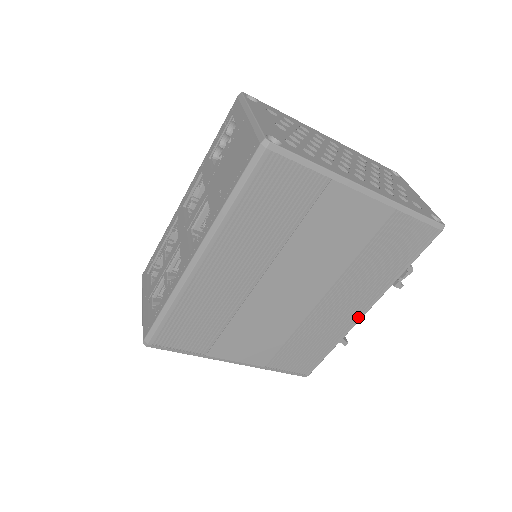
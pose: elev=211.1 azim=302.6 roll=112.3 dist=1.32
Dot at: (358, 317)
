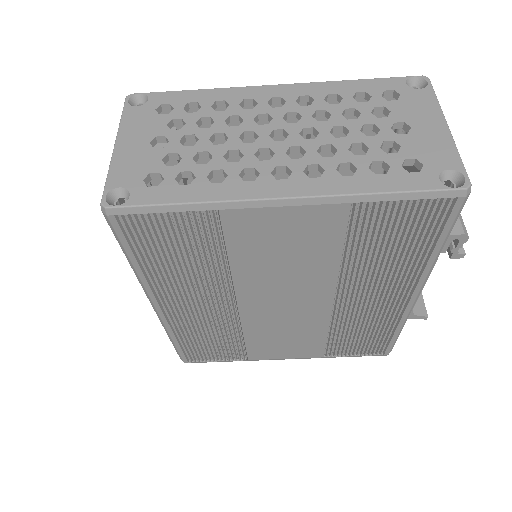
Dot at: (406, 304)
